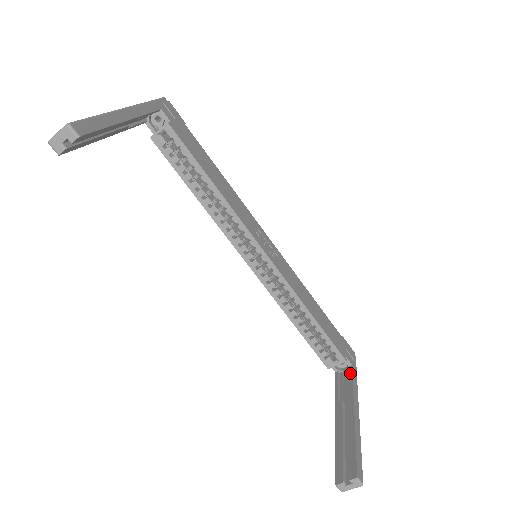
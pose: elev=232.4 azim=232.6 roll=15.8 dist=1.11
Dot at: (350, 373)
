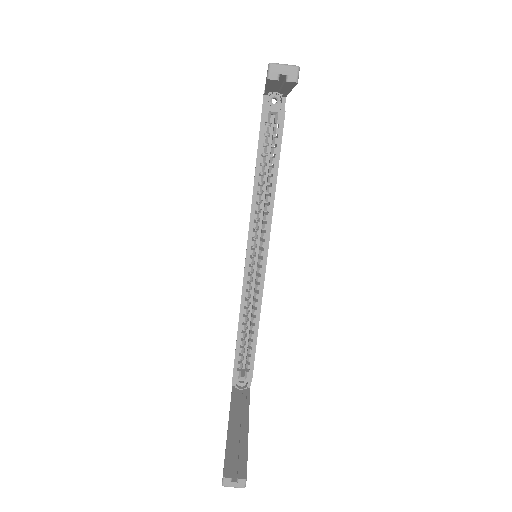
Dot at: (248, 393)
